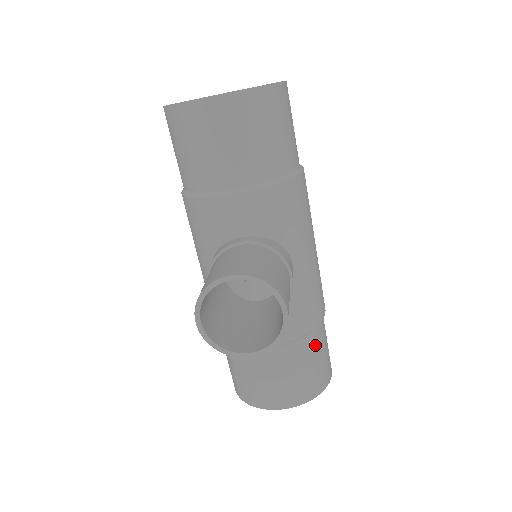
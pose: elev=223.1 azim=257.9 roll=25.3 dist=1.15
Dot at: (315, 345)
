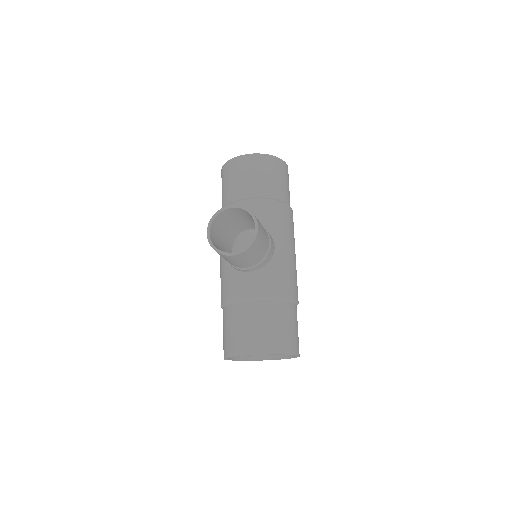
Dot at: (285, 313)
